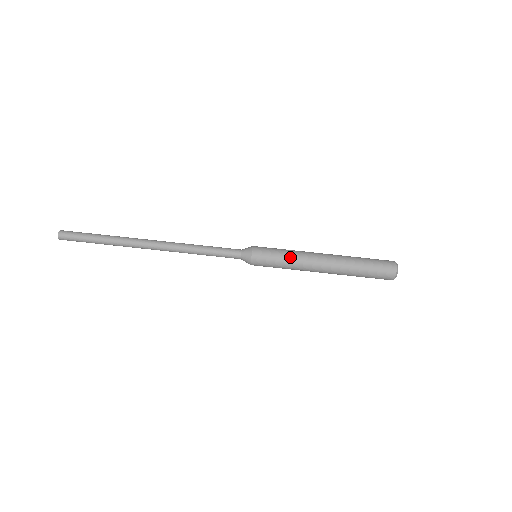
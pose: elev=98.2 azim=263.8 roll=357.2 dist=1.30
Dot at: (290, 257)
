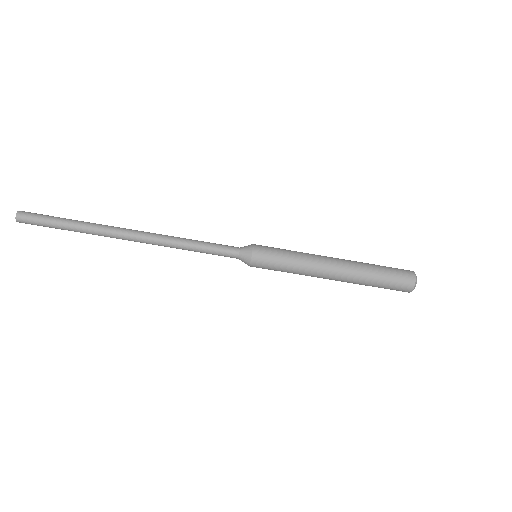
Dot at: (293, 273)
